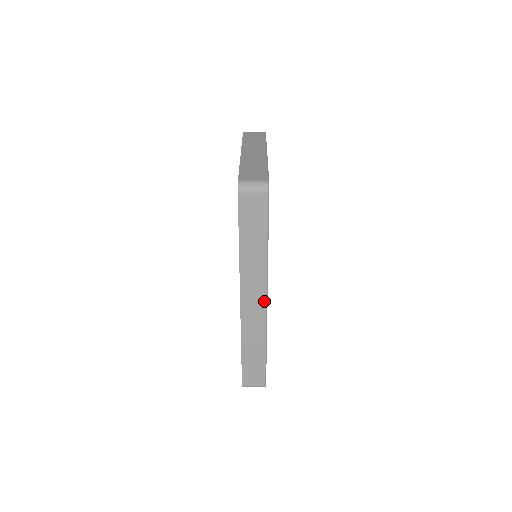
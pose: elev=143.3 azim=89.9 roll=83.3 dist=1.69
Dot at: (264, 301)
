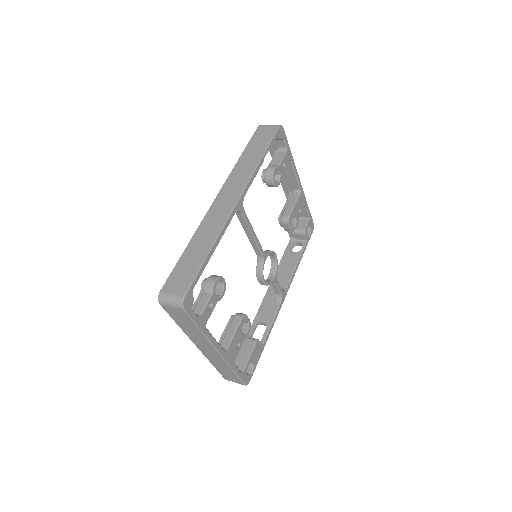
Dot at: (235, 199)
